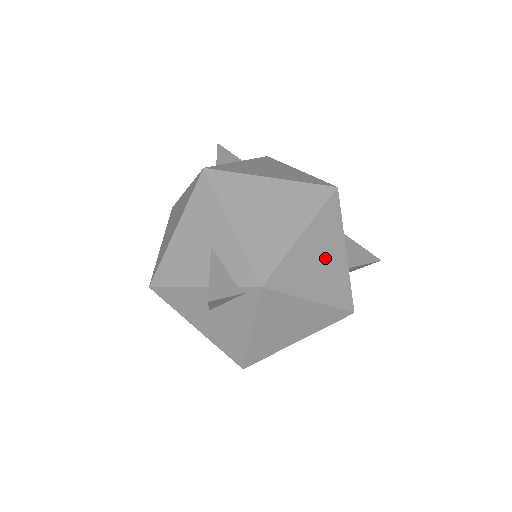
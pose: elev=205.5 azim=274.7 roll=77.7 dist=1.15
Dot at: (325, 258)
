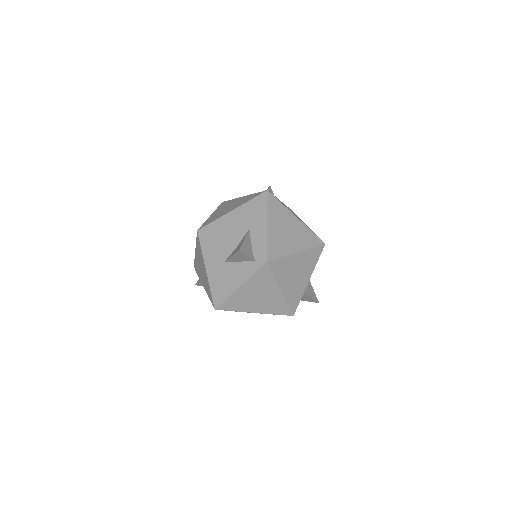
Dot at: (299, 274)
